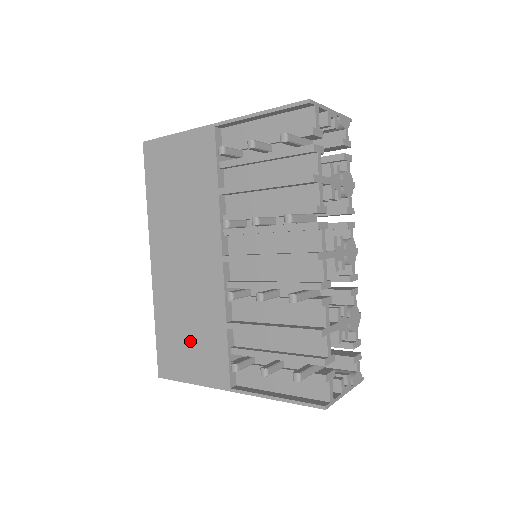
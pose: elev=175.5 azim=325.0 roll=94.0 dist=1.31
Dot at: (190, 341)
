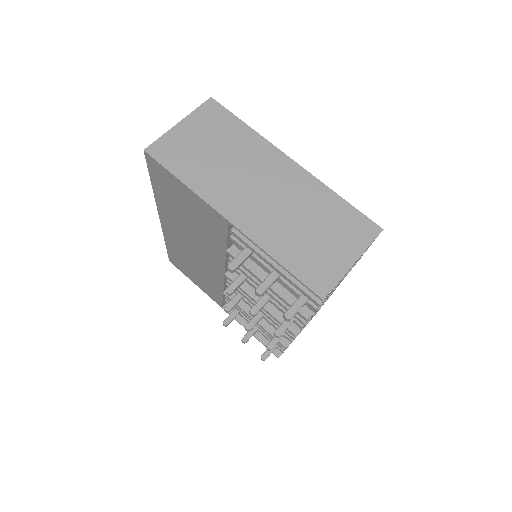
Dot at: (195, 273)
